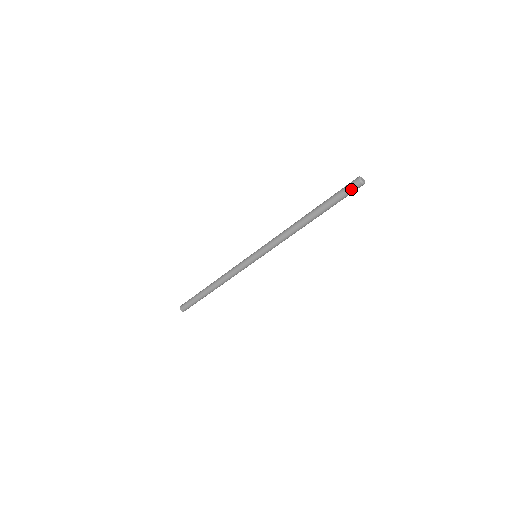
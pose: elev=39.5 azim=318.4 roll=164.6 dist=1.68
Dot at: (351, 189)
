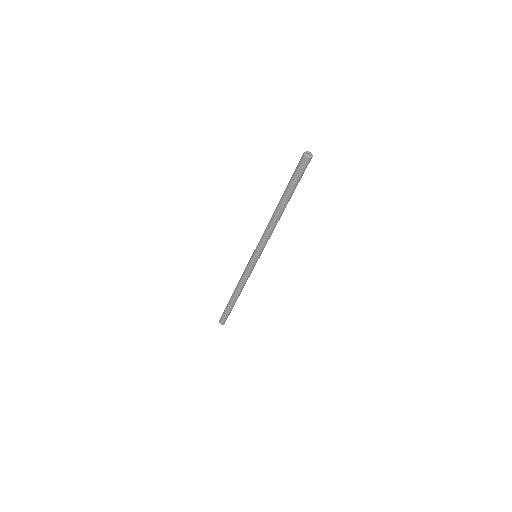
Dot at: (302, 166)
